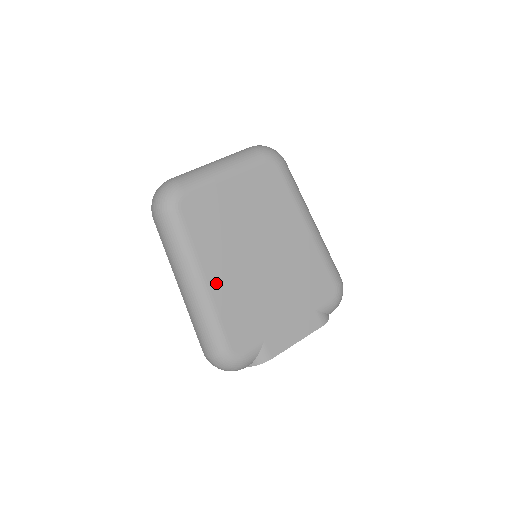
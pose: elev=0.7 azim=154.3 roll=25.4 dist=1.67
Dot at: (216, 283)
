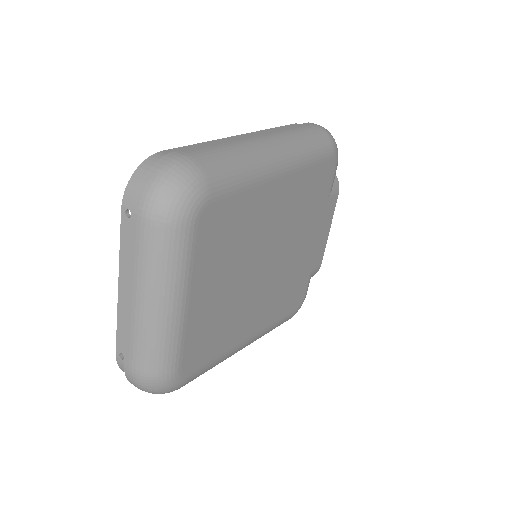
Dot at: (259, 324)
